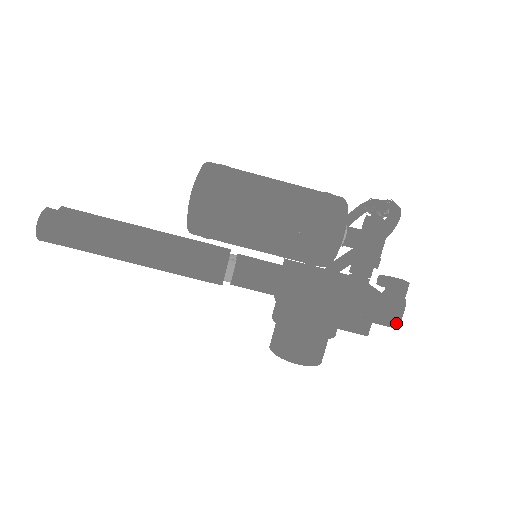
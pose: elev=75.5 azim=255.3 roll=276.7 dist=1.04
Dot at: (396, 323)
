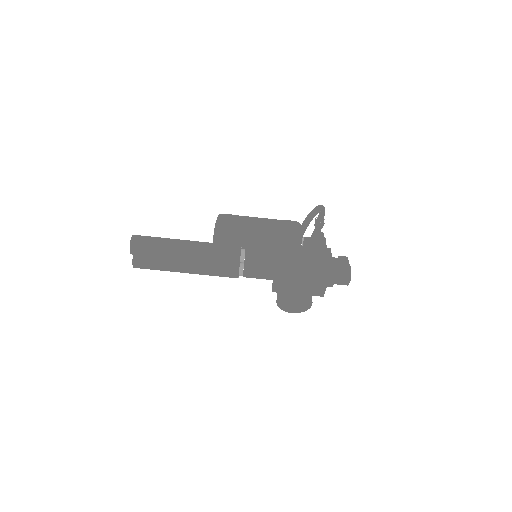
Dot at: (349, 274)
